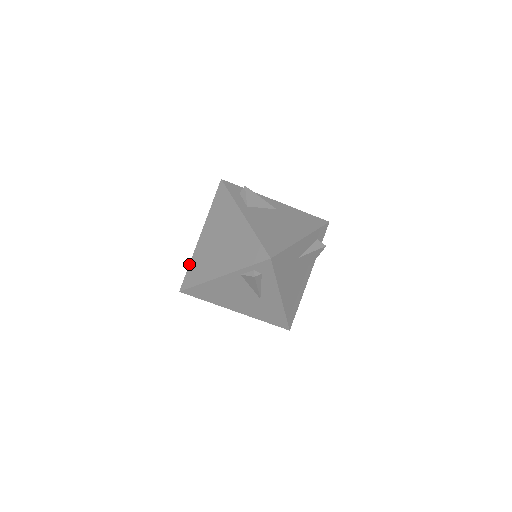
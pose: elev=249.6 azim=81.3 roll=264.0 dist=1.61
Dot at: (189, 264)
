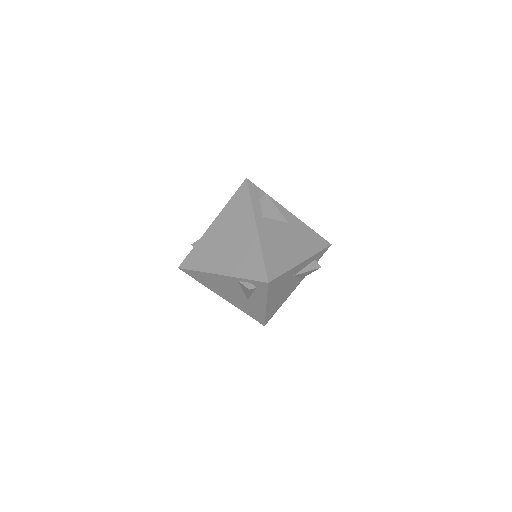
Dot at: (194, 246)
